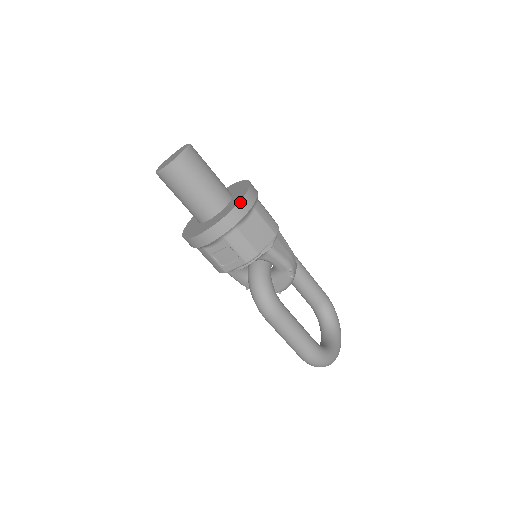
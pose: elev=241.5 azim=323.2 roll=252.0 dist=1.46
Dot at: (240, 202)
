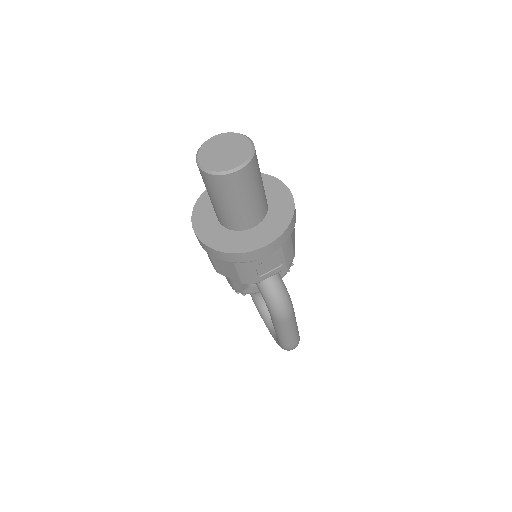
Dot at: (294, 204)
